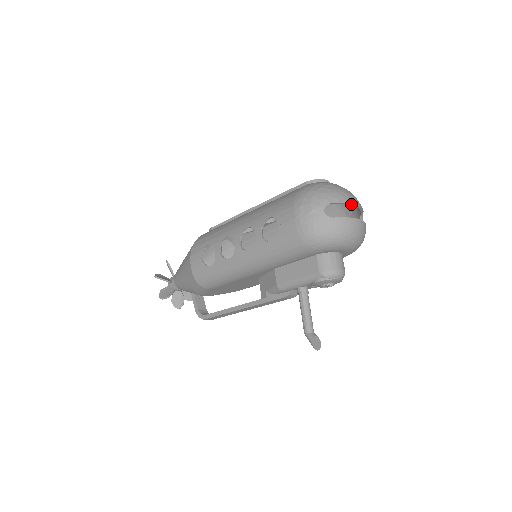
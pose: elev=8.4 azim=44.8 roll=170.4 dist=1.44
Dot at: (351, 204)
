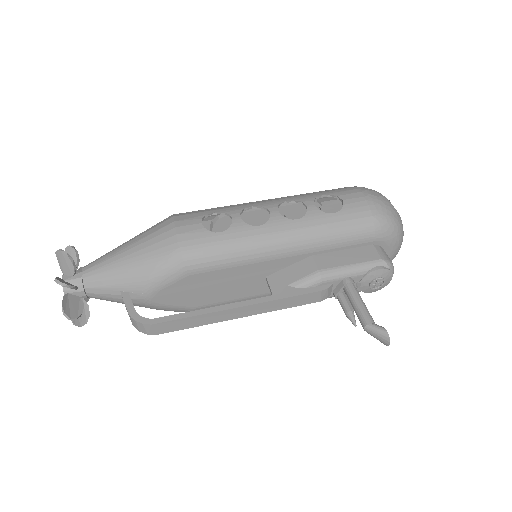
Dot at: occluded
